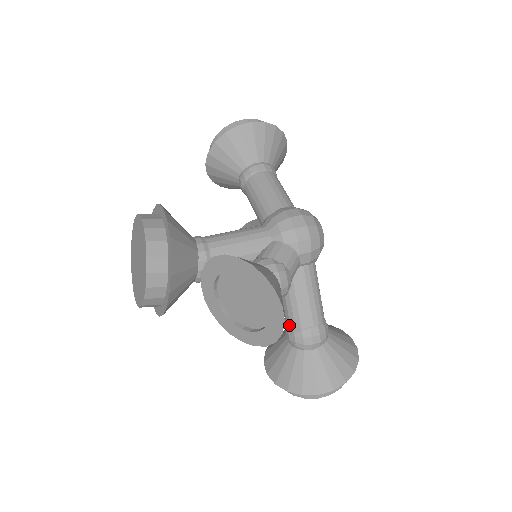
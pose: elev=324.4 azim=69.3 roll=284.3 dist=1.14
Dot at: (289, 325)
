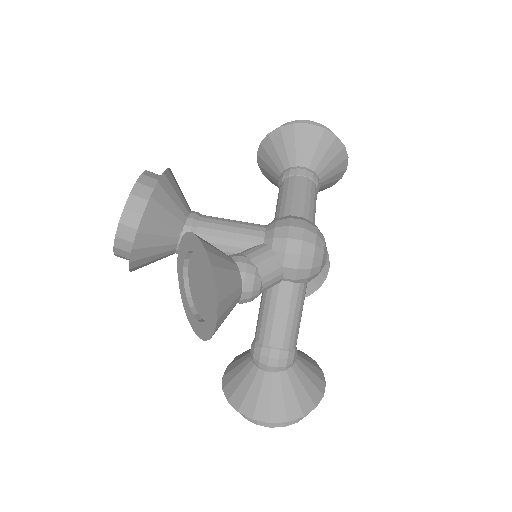
Dot at: (255, 336)
